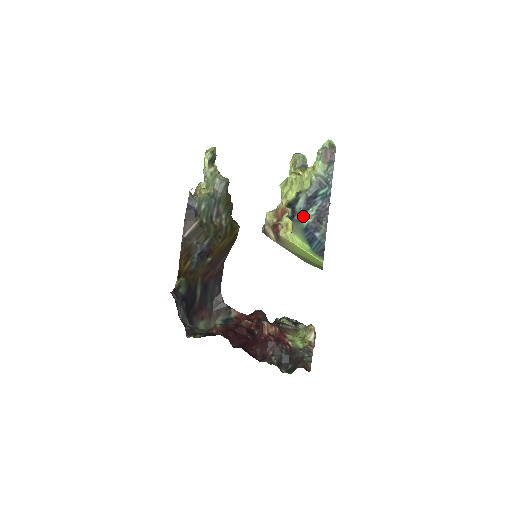
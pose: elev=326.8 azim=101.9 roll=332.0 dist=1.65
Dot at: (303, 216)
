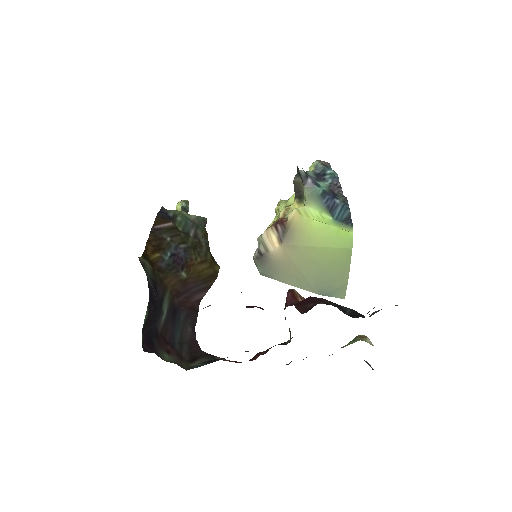
Dot at: (316, 183)
